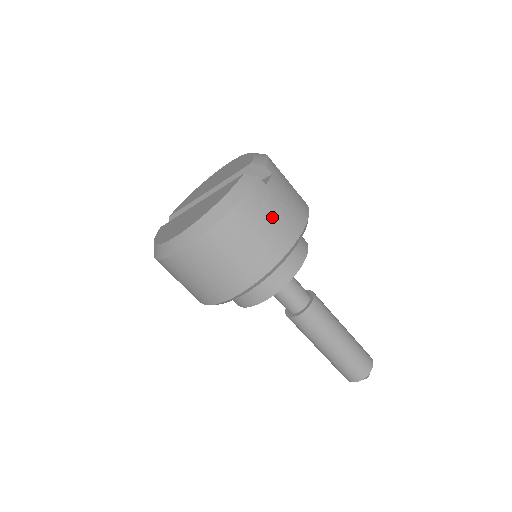
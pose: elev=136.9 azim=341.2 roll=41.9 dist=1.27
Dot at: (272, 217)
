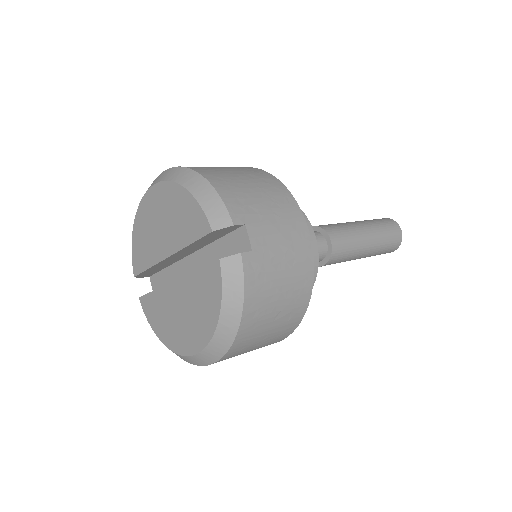
Dot at: (280, 274)
